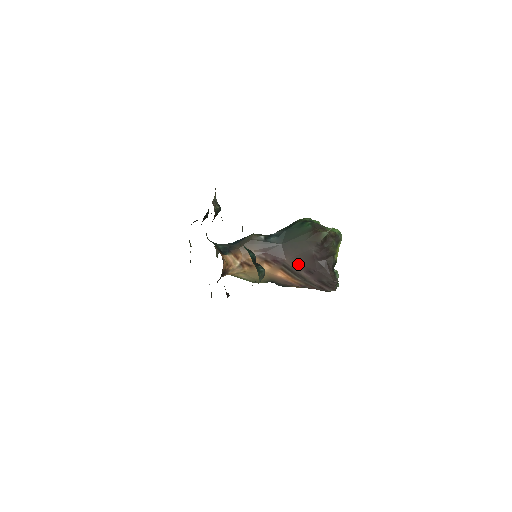
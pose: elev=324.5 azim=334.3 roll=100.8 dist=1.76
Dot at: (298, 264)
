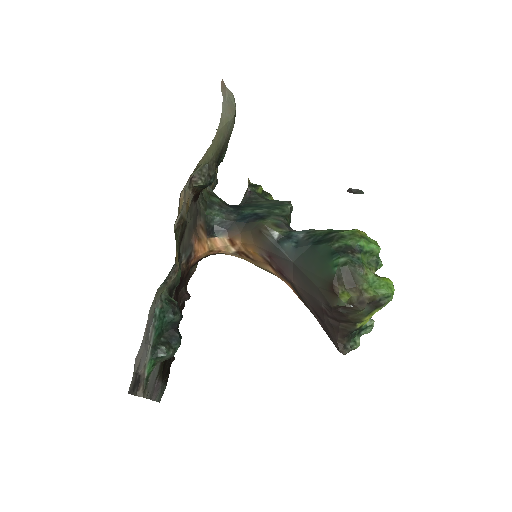
Dot at: (306, 298)
